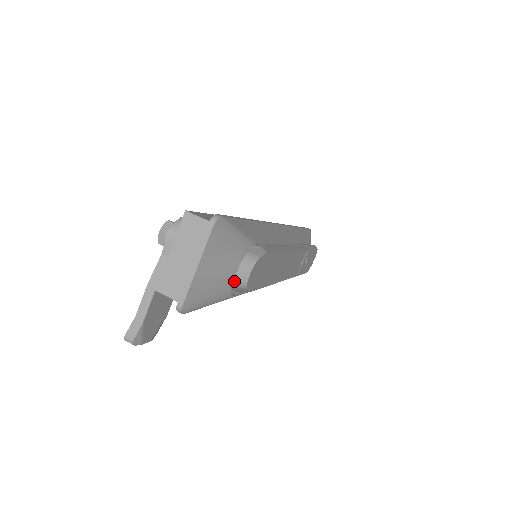
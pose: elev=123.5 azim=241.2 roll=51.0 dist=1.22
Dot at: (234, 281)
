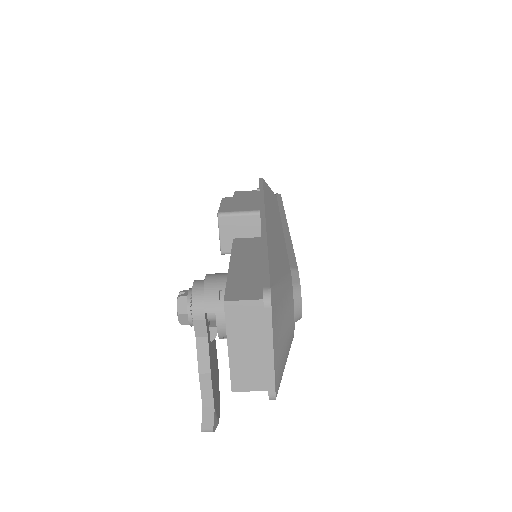
Dot at: occluded
